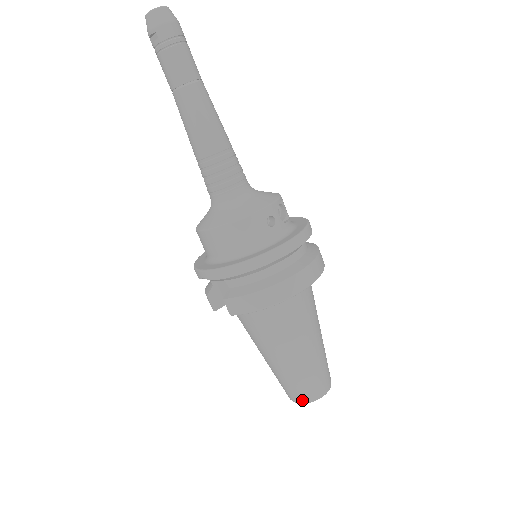
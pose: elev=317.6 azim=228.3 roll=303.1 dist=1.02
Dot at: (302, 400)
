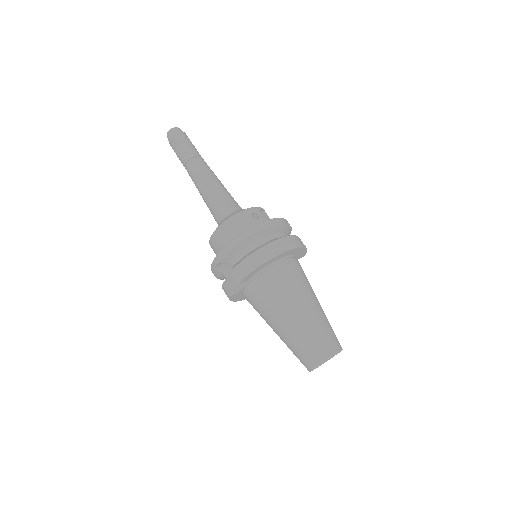
Dot at: (316, 361)
